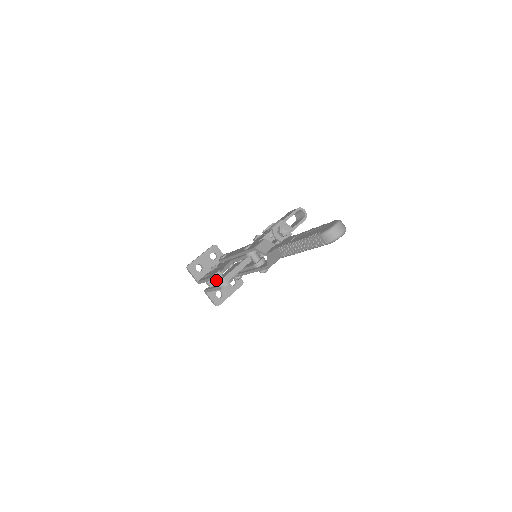
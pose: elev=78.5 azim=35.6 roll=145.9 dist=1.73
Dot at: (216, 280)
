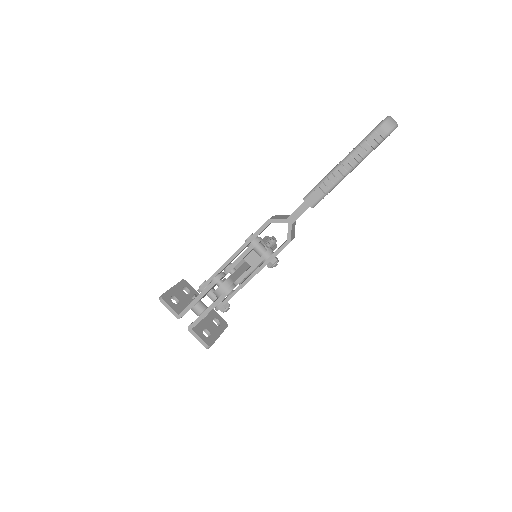
Dot at: occluded
